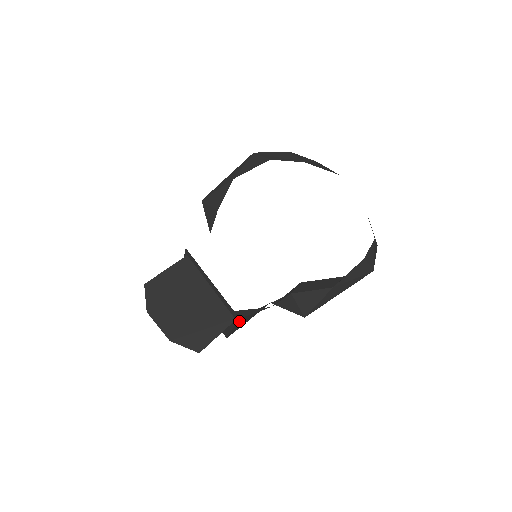
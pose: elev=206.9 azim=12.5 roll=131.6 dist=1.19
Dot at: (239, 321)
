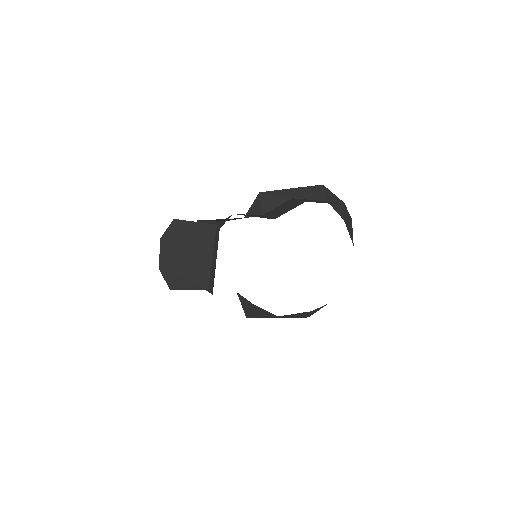
Dot at: occluded
